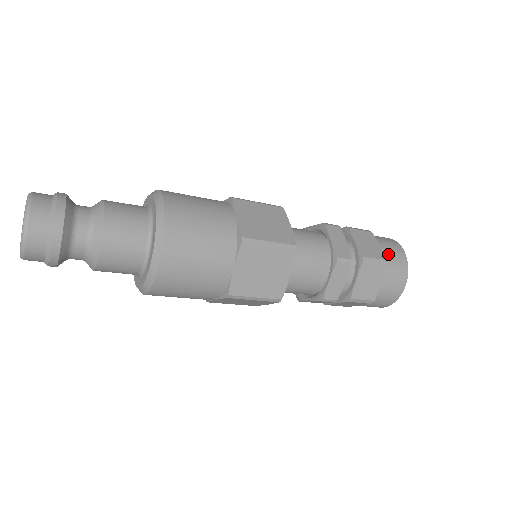
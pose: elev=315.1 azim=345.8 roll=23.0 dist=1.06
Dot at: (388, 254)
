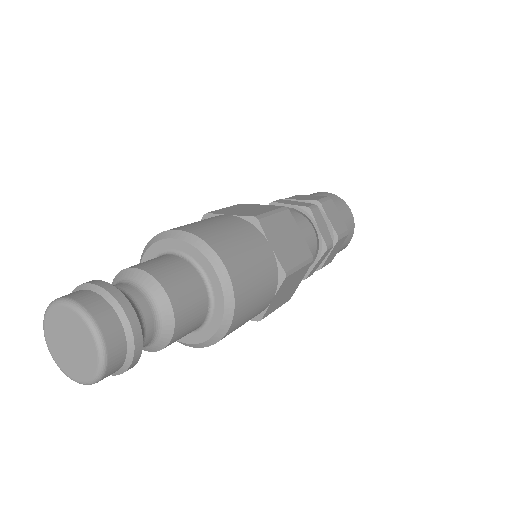
Dot at: occluded
